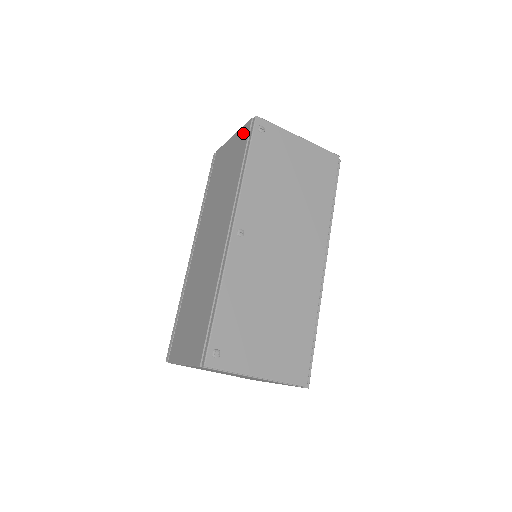
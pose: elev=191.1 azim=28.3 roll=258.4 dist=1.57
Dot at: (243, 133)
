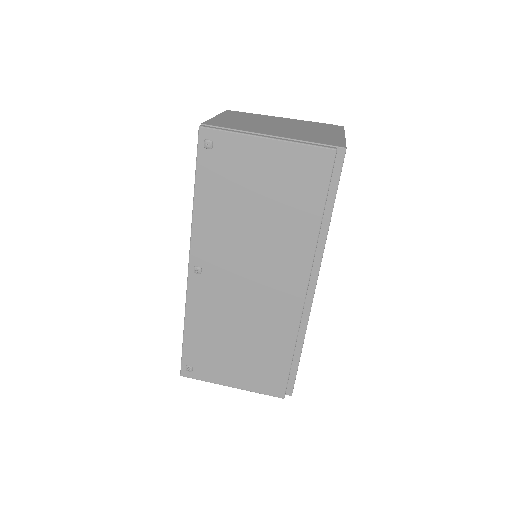
Dot at: occluded
